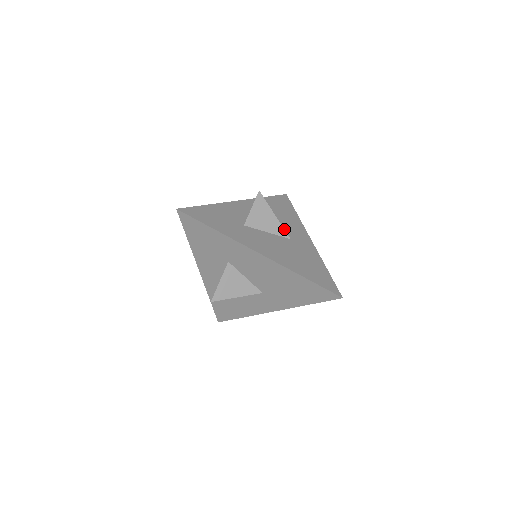
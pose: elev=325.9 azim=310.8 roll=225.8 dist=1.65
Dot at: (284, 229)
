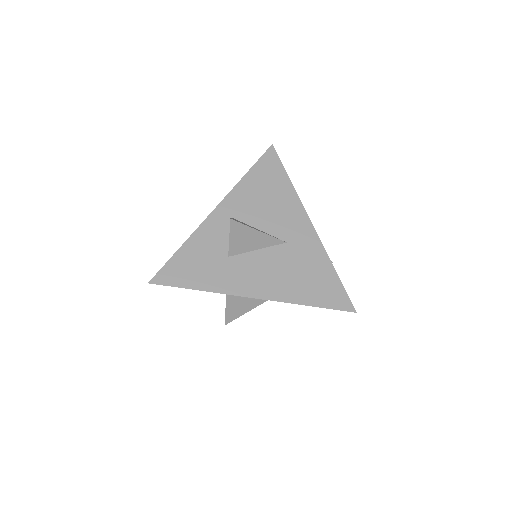
Dot at: (277, 227)
